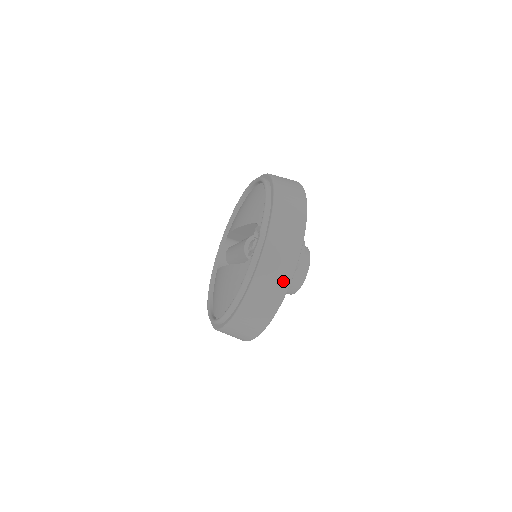
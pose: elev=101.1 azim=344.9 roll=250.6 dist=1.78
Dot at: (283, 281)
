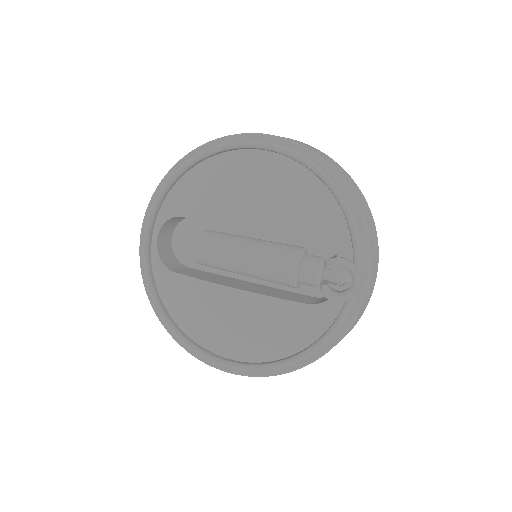
Dot at: occluded
